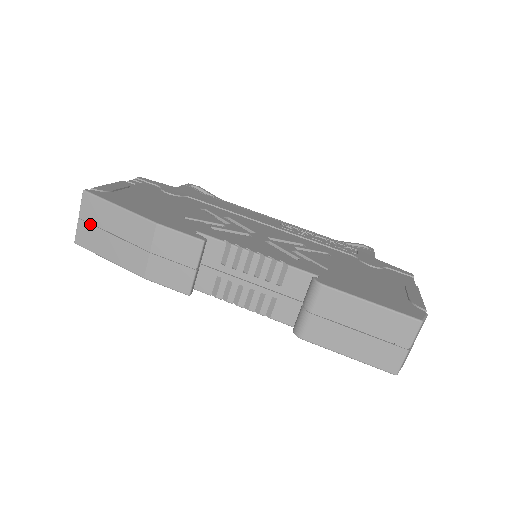
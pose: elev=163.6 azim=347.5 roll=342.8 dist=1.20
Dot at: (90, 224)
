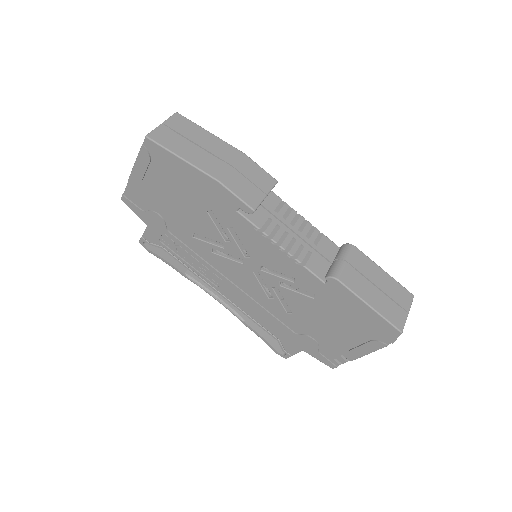
Dot at: (173, 131)
